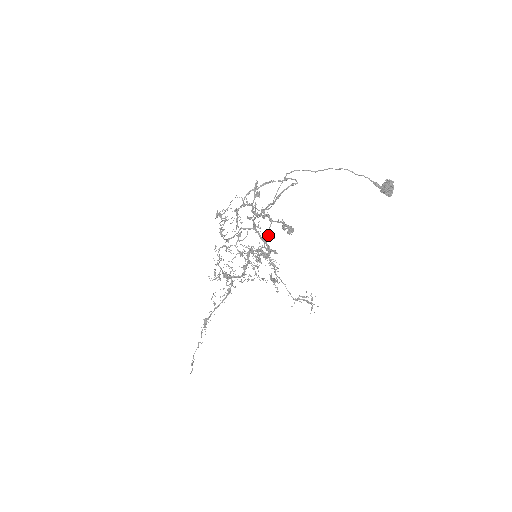
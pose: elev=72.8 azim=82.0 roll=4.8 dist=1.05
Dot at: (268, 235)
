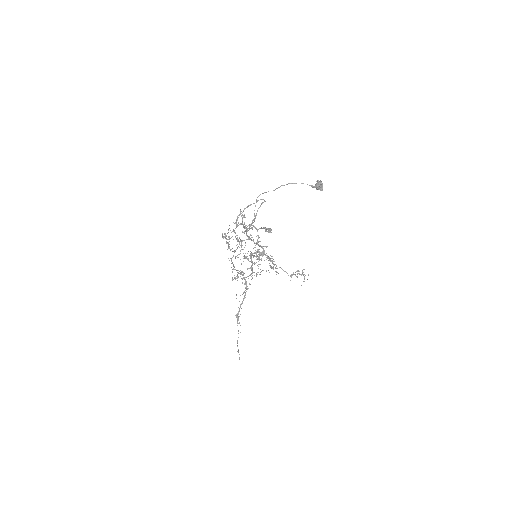
Dot at: (258, 238)
